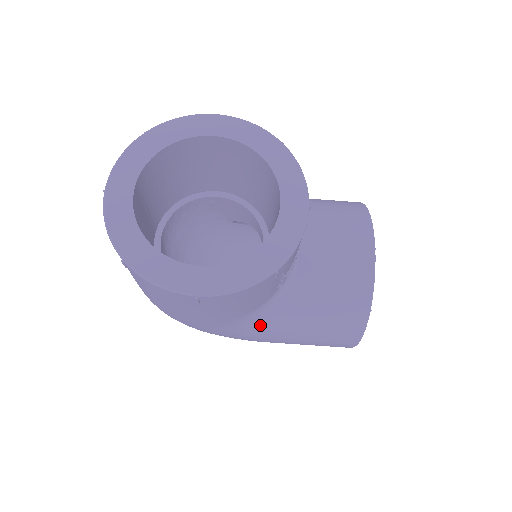
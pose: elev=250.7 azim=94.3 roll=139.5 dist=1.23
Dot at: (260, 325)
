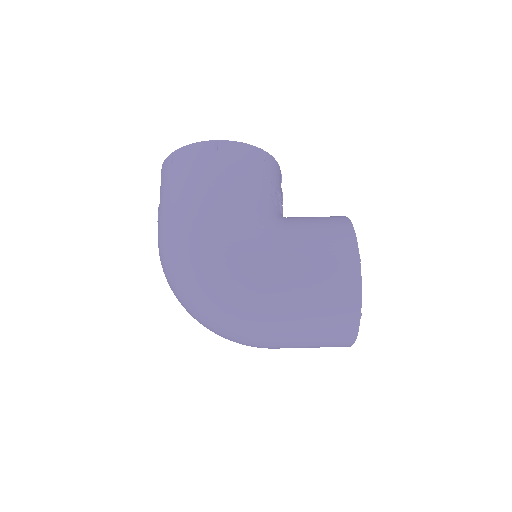
Dot at: (263, 230)
